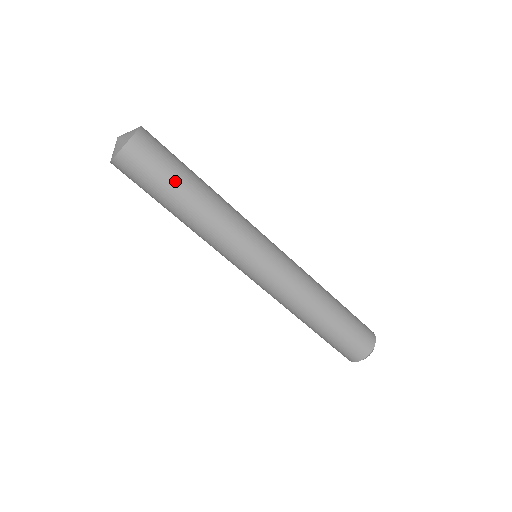
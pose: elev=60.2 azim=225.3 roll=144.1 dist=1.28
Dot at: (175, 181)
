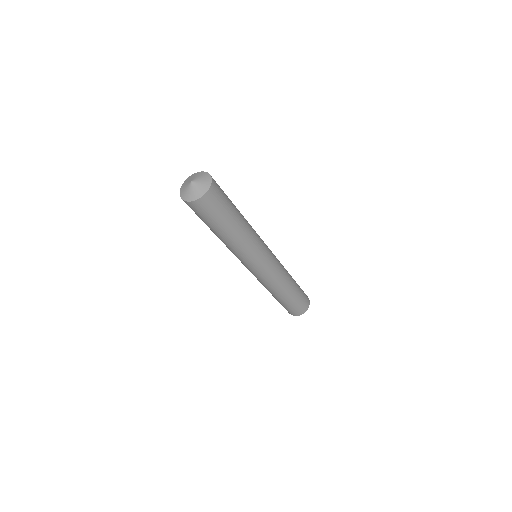
Dot at: (231, 213)
